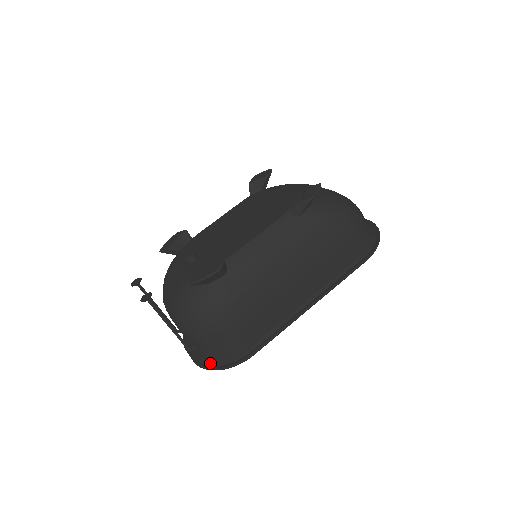
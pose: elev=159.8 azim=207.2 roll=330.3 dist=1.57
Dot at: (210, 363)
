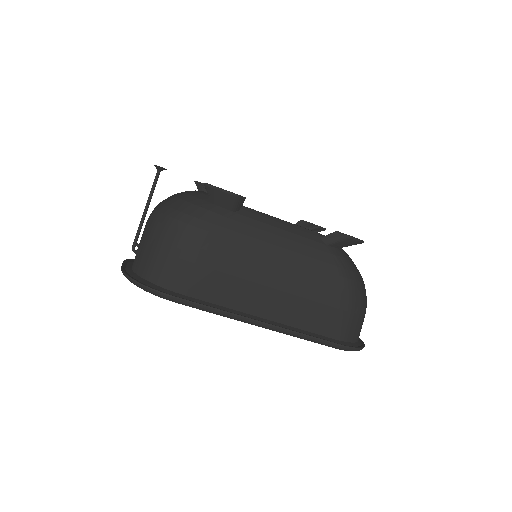
Dot at: (134, 275)
